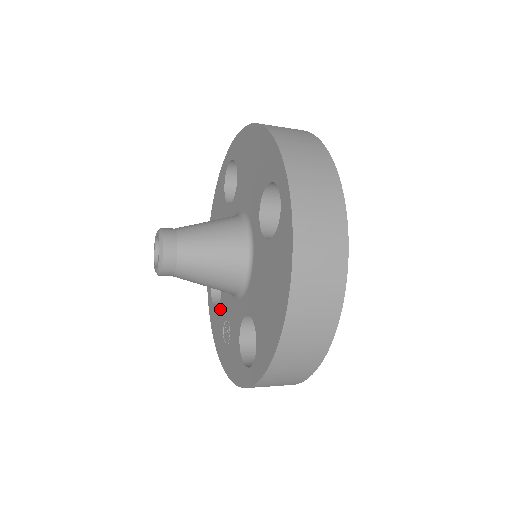
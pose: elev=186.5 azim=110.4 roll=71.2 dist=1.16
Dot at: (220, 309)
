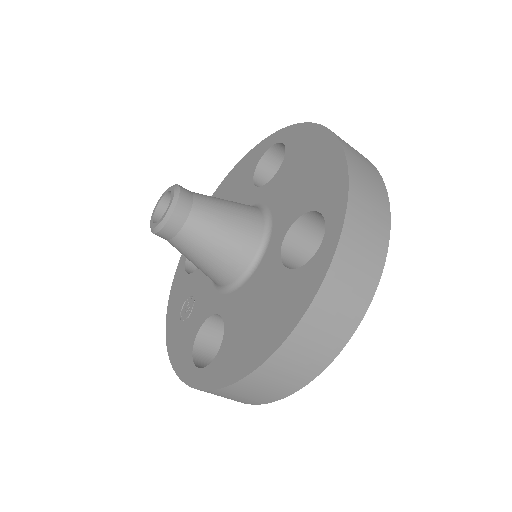
Dot at: (191, 279)
